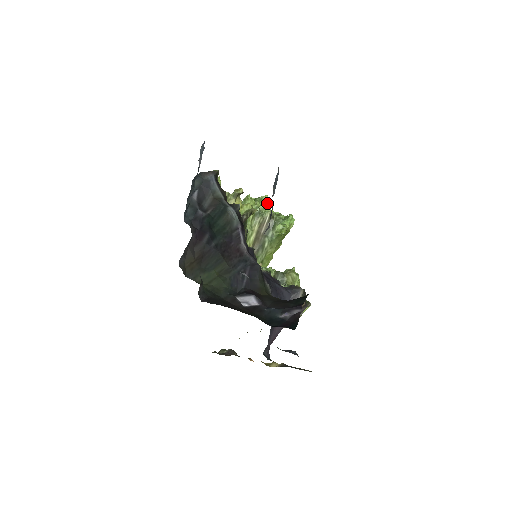
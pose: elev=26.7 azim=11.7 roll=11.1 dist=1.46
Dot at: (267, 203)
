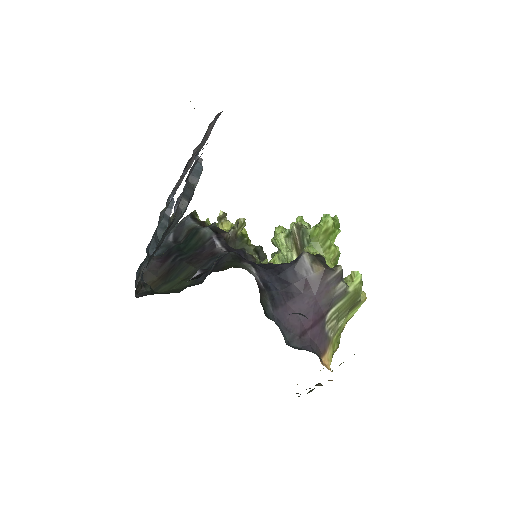
Dot at: (300, 221)
